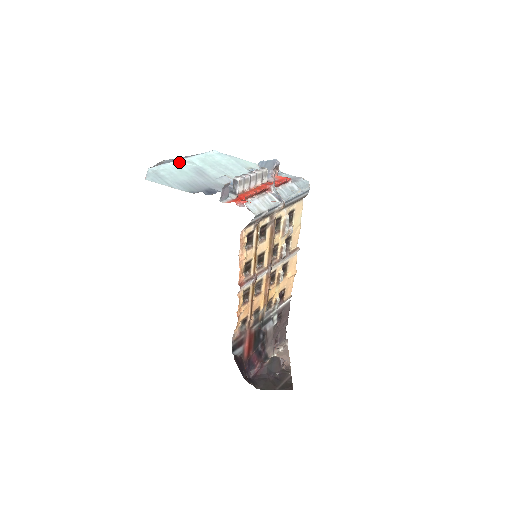
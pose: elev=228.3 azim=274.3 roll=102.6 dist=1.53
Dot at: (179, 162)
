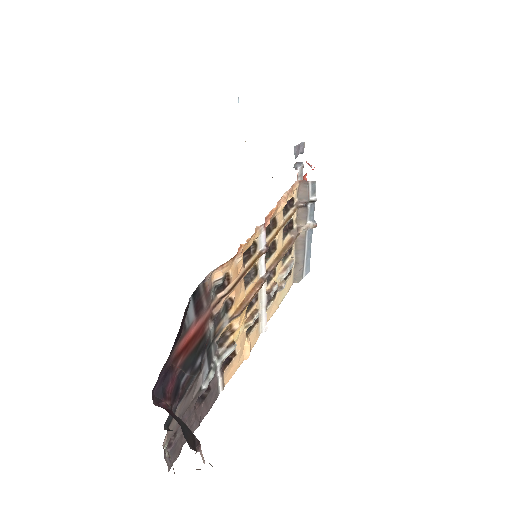
Dot at: occluded
